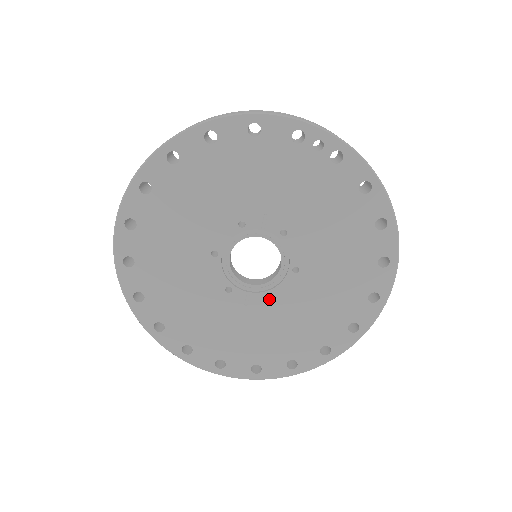
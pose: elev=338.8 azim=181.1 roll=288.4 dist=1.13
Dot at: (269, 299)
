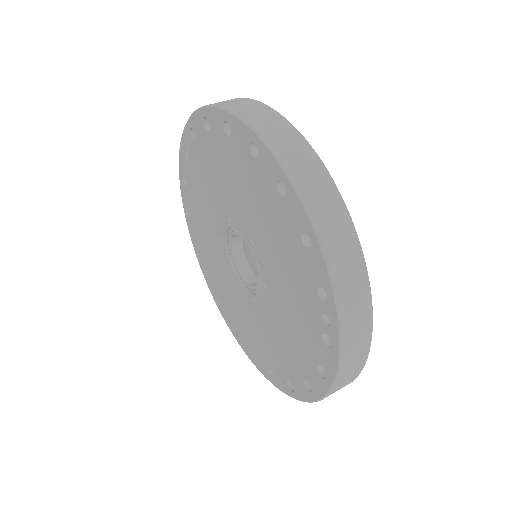
Dot at: (234, 277)
